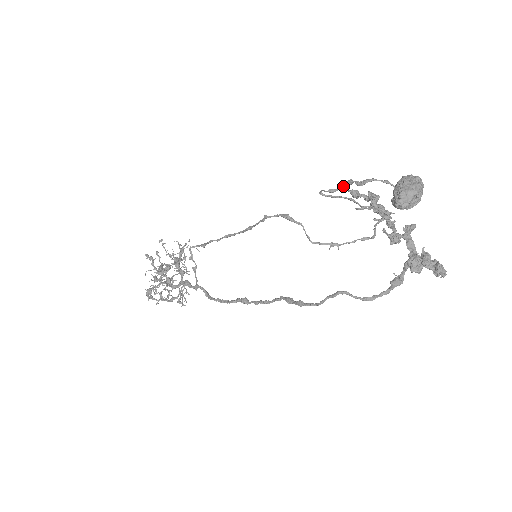
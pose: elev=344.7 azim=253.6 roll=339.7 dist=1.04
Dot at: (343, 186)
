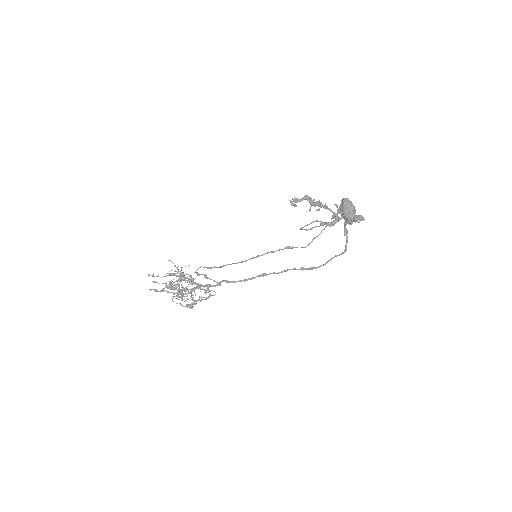
Dot at: occluded
